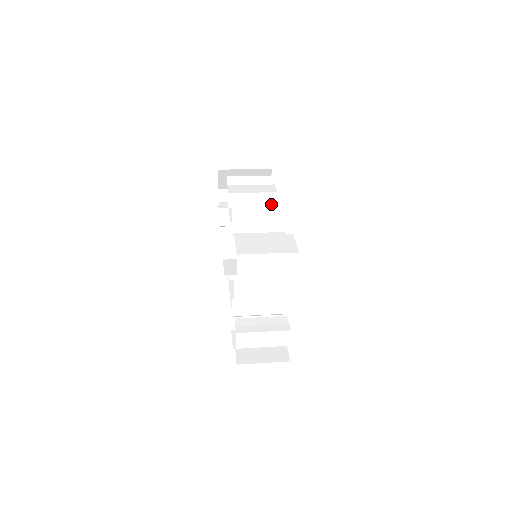
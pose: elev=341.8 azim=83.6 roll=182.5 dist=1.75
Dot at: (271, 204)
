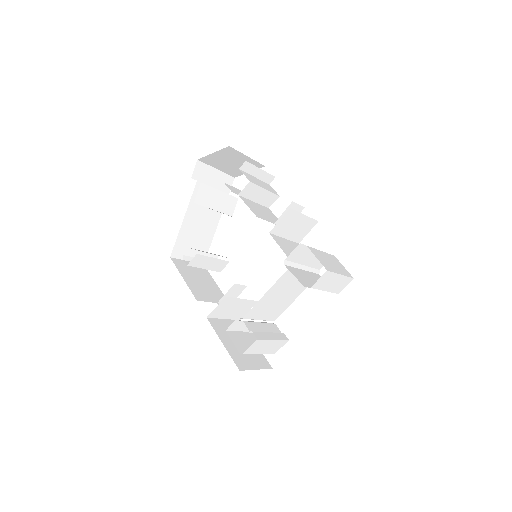
Dot at: occluded
